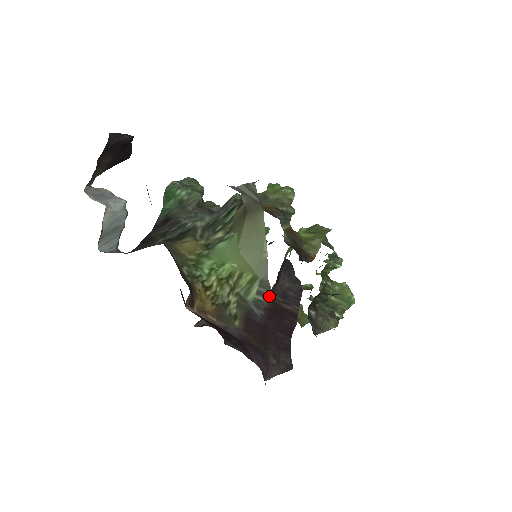
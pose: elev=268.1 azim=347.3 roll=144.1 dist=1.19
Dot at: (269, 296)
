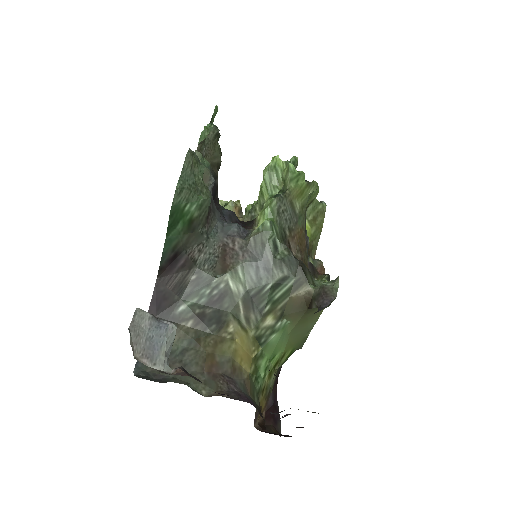
Dot at: occluded
